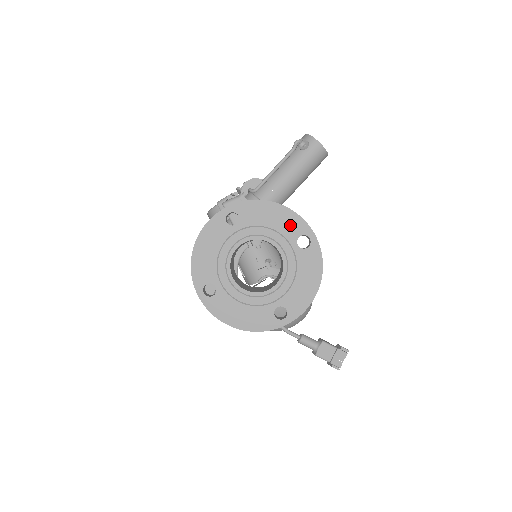
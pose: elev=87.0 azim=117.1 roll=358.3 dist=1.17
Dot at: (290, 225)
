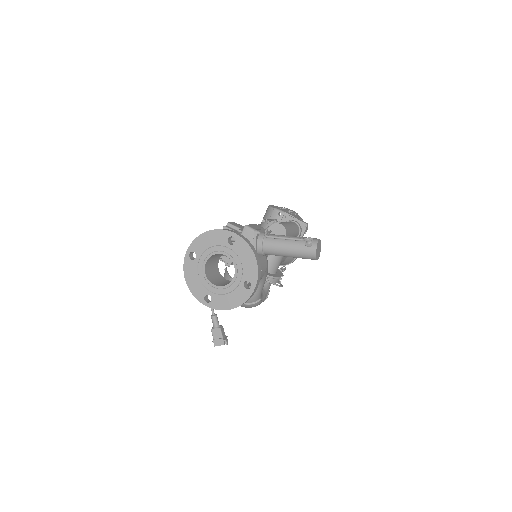
Dot at: (250, 272)
